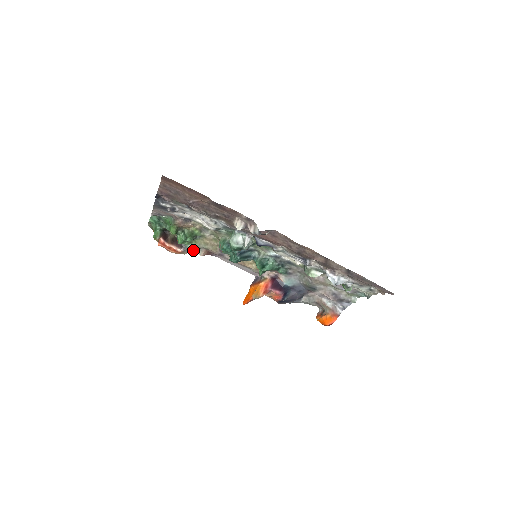
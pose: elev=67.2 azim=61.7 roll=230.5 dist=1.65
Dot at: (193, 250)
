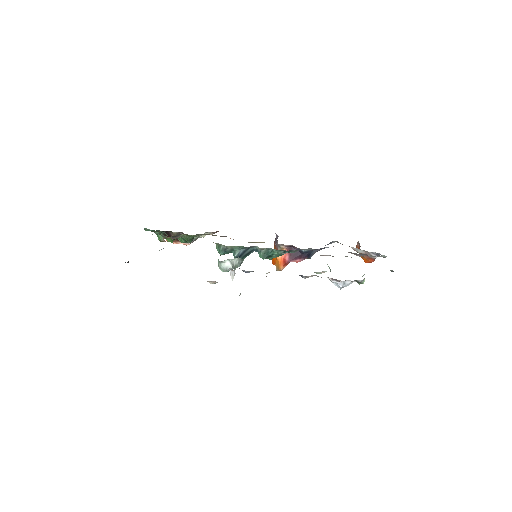
Dot at: occluded
